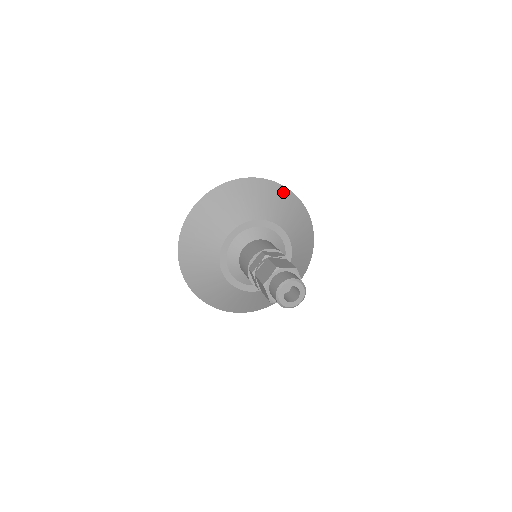
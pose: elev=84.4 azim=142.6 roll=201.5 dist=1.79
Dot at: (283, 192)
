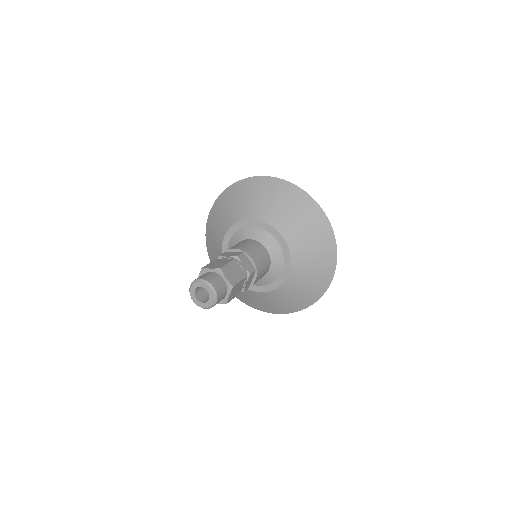
Dot at: (280, 186)
